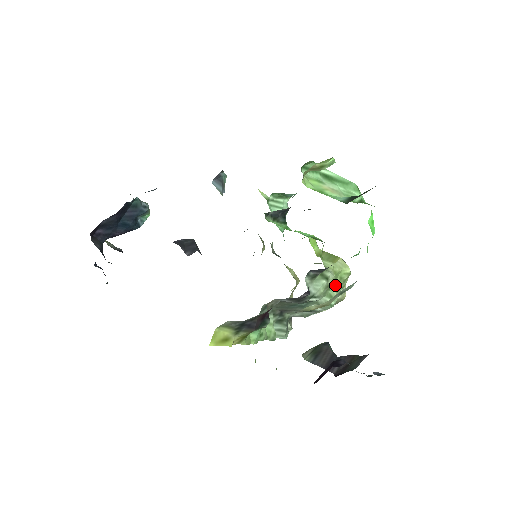
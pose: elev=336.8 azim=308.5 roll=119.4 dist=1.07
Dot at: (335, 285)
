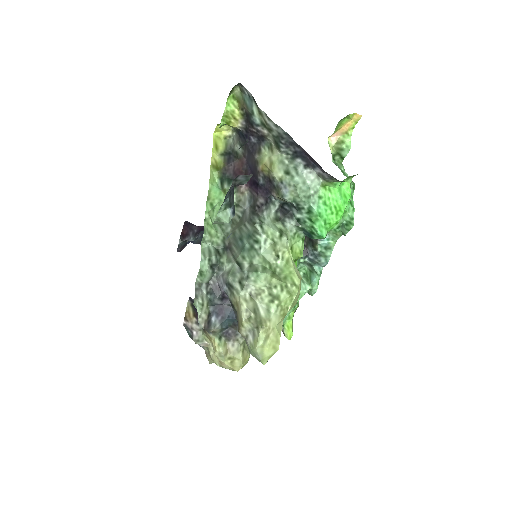
Dot at: (276, 275)
